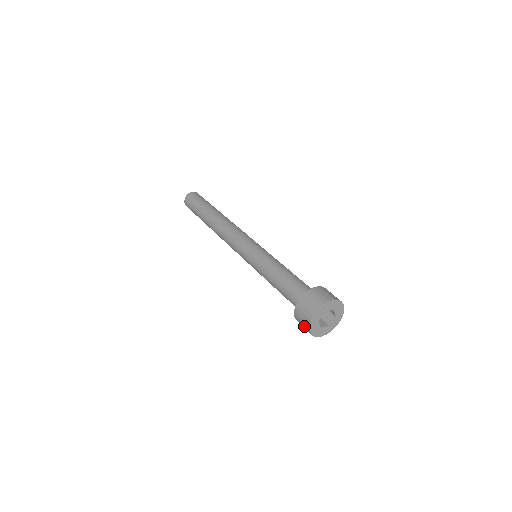
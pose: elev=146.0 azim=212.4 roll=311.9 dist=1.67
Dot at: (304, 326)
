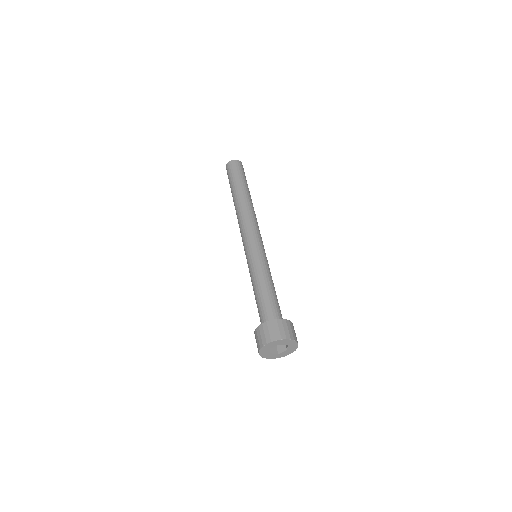
Dot at: (257, 345)
